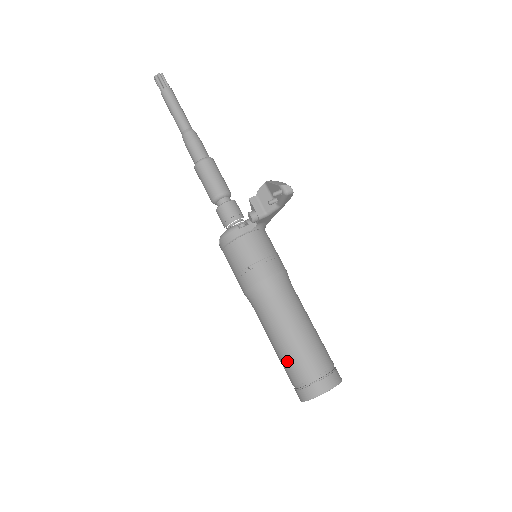
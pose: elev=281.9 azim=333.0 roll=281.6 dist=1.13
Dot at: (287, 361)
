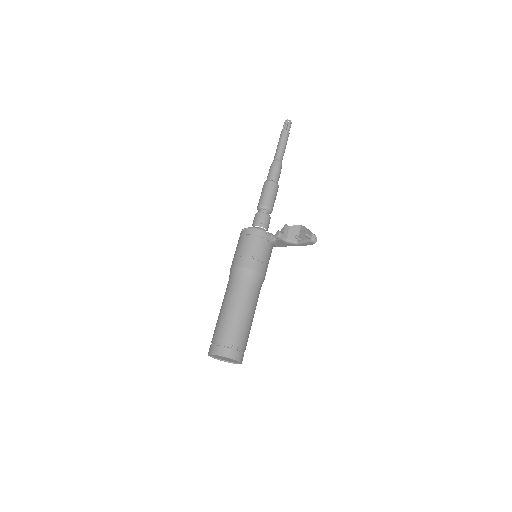
Dot at: (226, 324)
